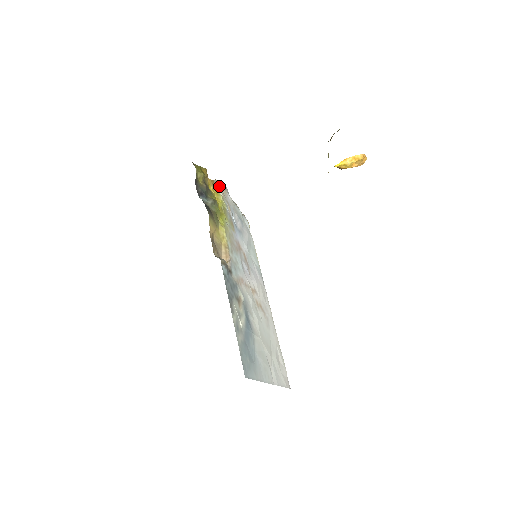
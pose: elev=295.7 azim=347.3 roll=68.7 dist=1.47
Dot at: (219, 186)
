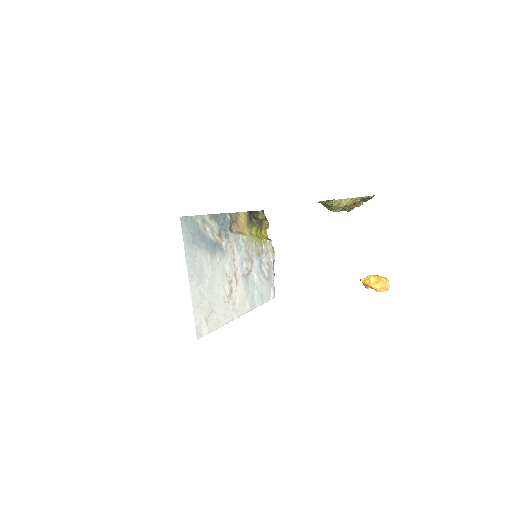
Dot at: (270, 239)
